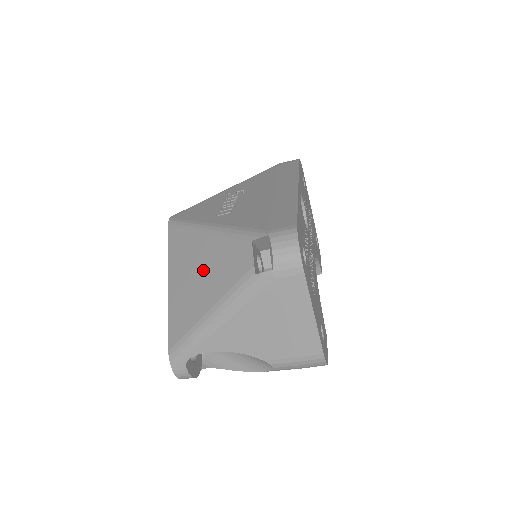
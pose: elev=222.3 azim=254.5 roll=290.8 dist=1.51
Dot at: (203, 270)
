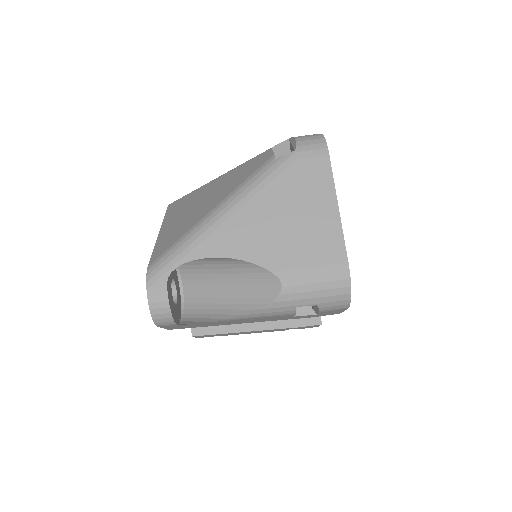
Dot at: (209, 195)
